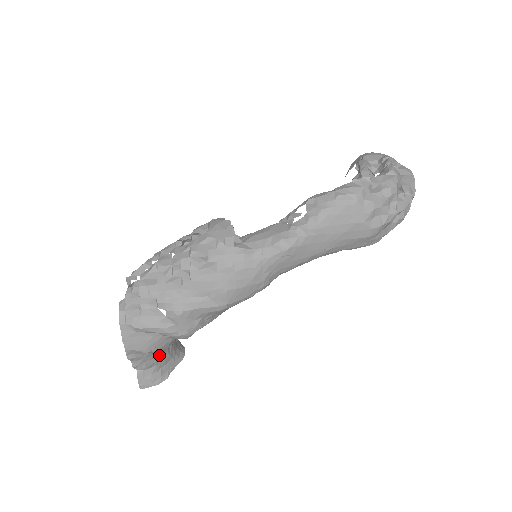
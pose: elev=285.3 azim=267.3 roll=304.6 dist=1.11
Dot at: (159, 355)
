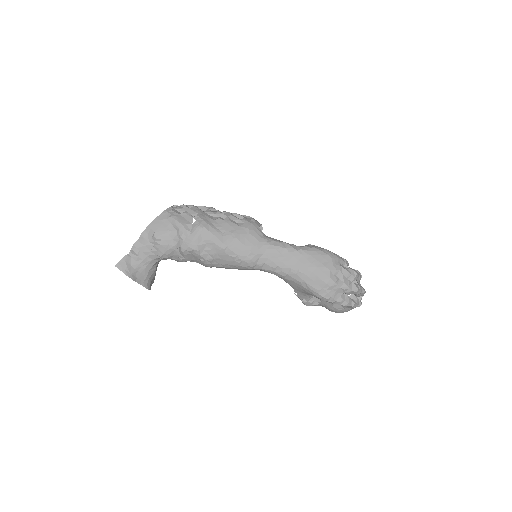
Dot at: (149, 259)
